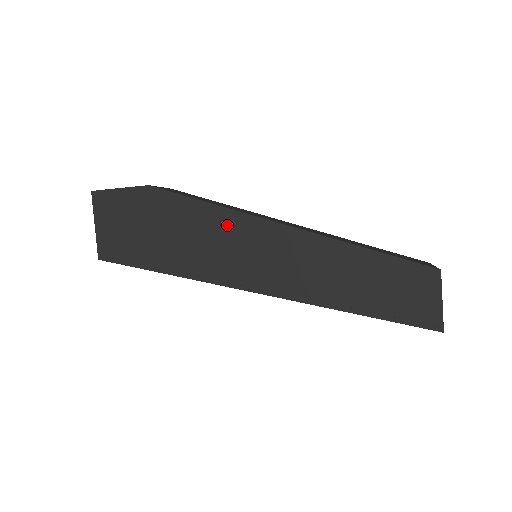
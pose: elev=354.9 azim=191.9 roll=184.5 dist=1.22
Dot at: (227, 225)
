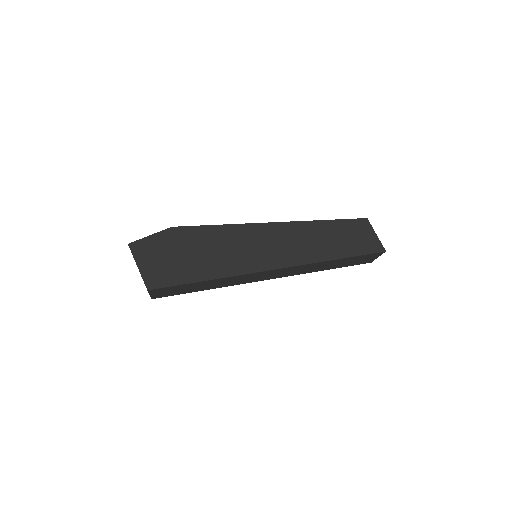
Dot at: (236, 234)
